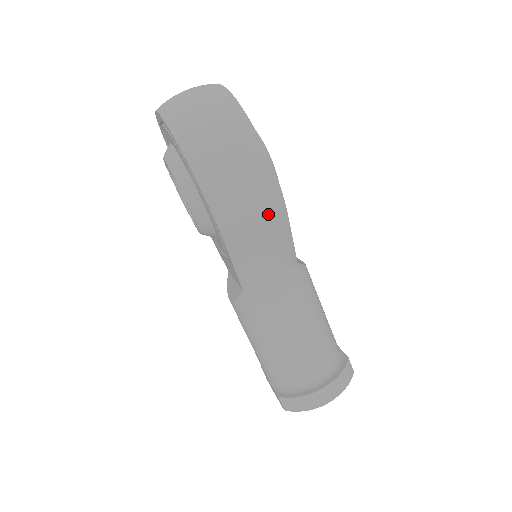
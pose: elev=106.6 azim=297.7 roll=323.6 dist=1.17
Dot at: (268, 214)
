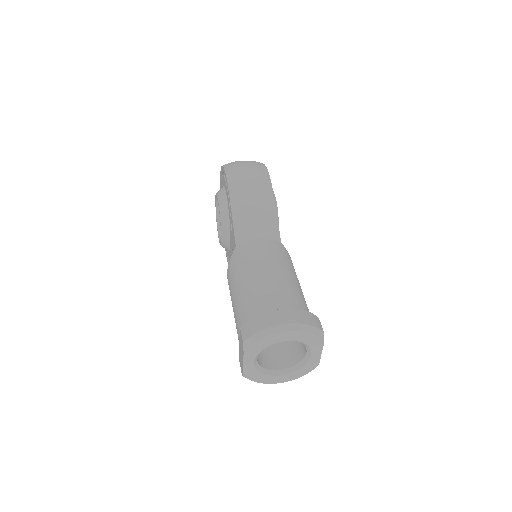
Dot at: (259, 183)
